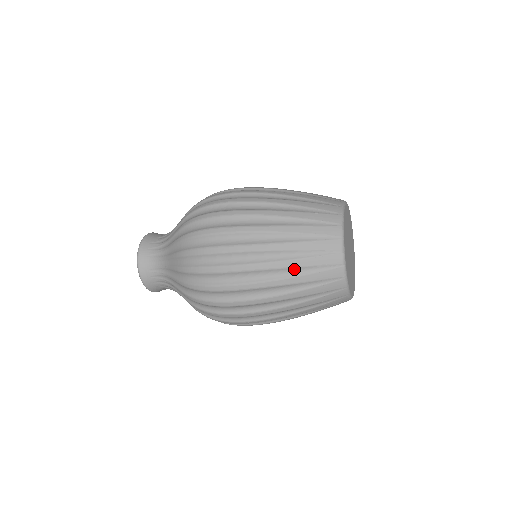
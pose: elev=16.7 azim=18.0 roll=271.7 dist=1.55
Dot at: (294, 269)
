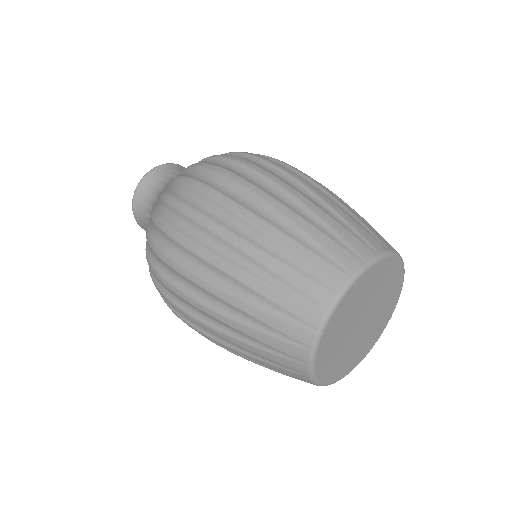
Dot at: (313, 215)
